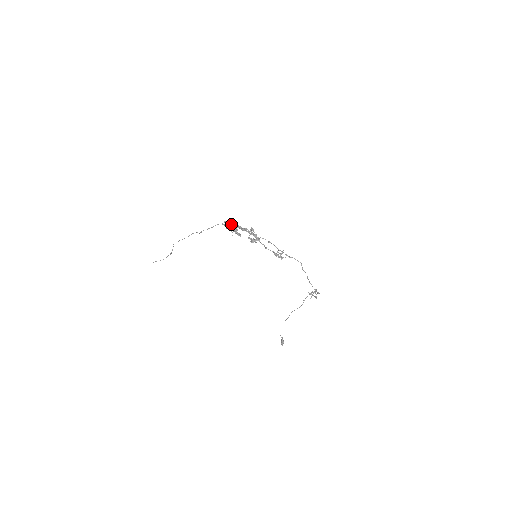
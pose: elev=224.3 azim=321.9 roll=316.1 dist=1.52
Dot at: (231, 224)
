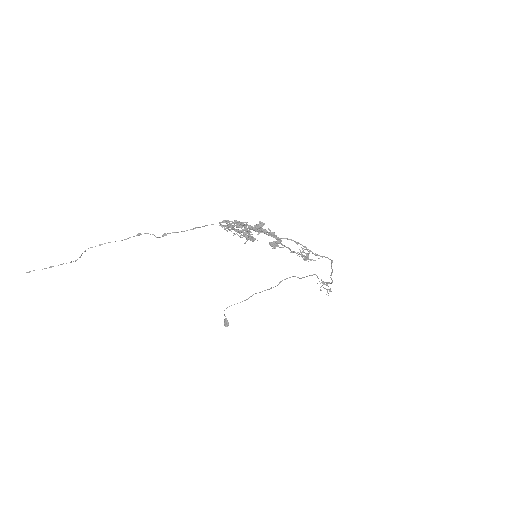
Dot at: (233, 223)
